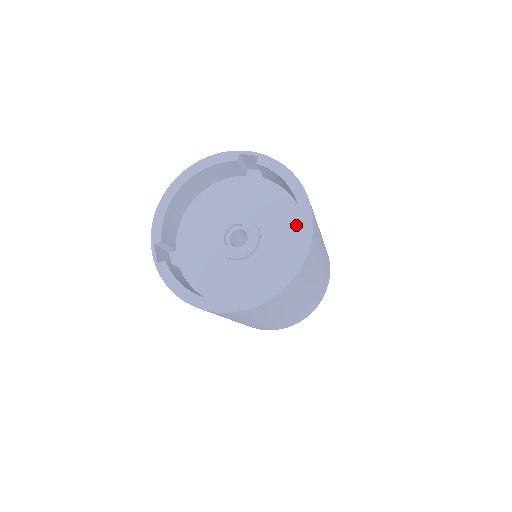
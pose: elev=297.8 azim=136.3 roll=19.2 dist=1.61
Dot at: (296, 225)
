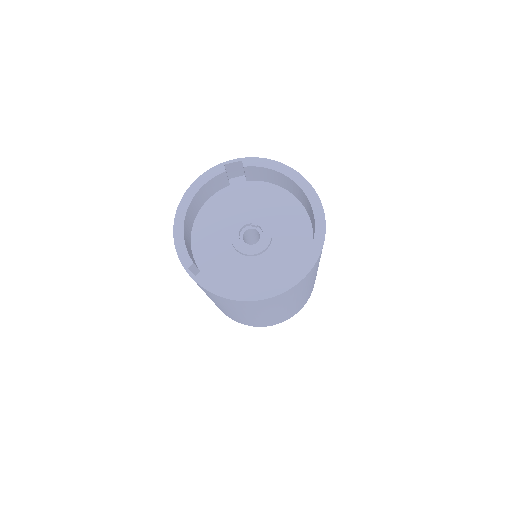
Dot at: (294, 205)
